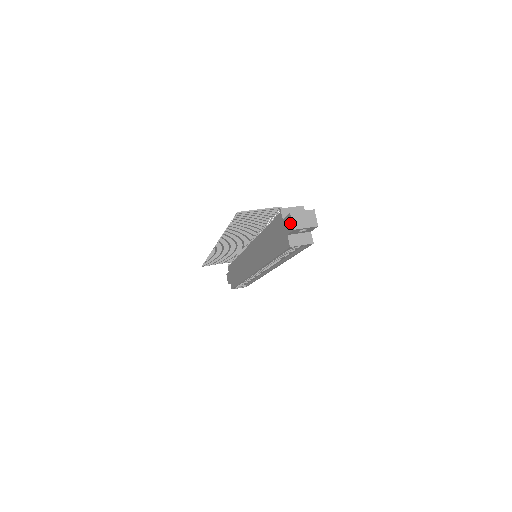
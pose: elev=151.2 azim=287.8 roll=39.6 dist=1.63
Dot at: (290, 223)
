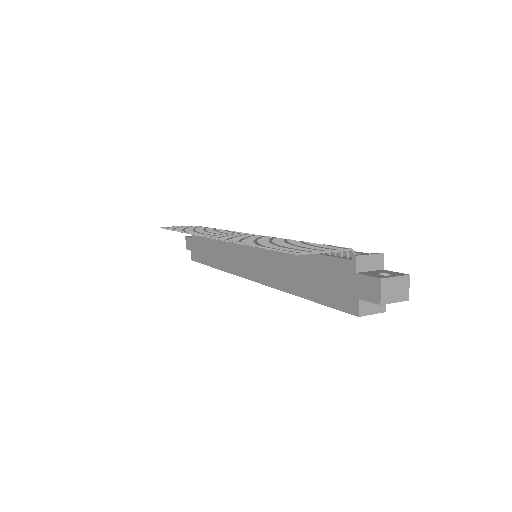
Dot at: (375, 291)
